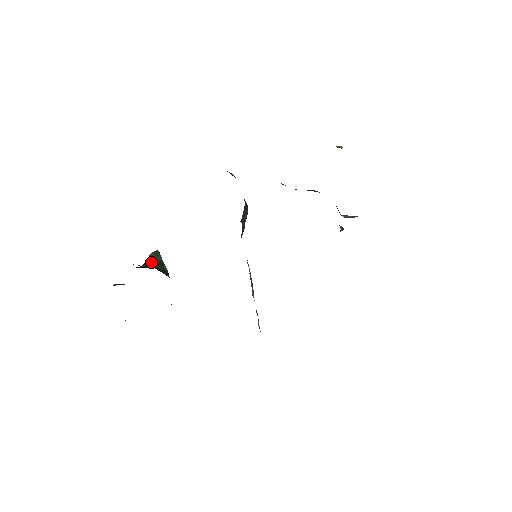
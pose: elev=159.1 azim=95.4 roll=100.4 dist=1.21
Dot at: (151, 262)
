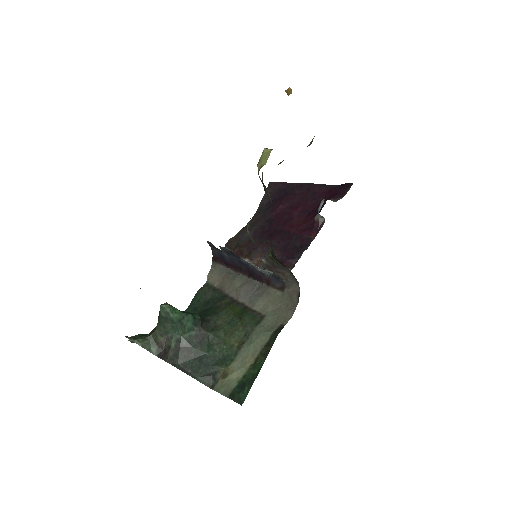
Dot at: (189, 325)
